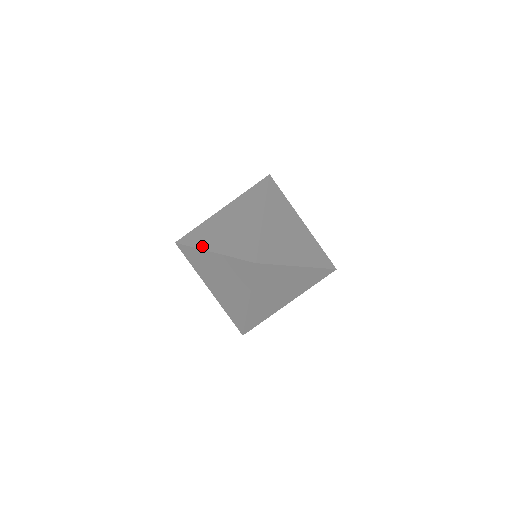
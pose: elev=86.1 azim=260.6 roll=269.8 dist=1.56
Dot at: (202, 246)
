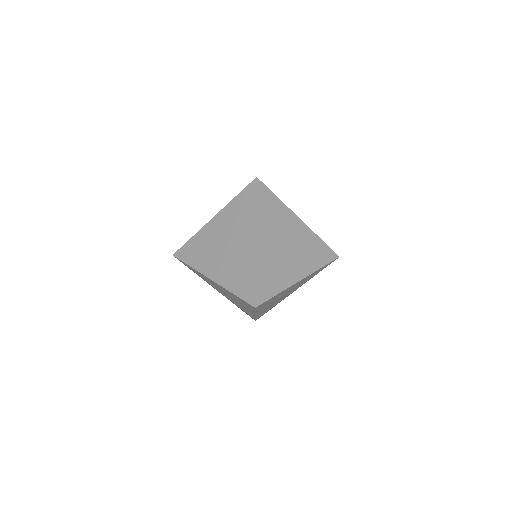
Dot at: (200, 269)
